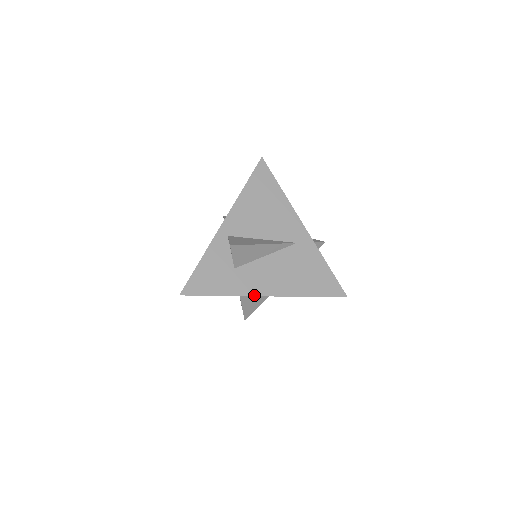
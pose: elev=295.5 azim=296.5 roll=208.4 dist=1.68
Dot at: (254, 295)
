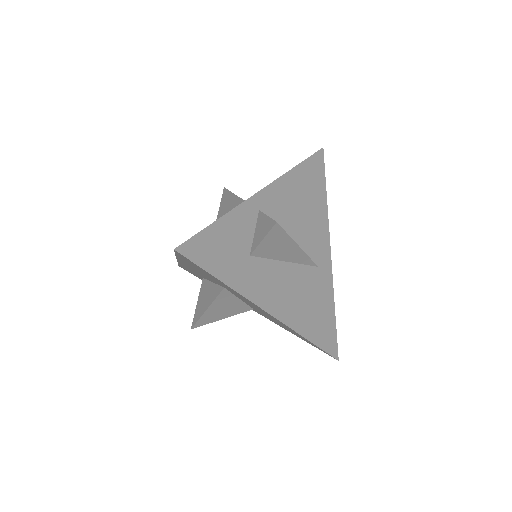
Dot at: (256, 303)
